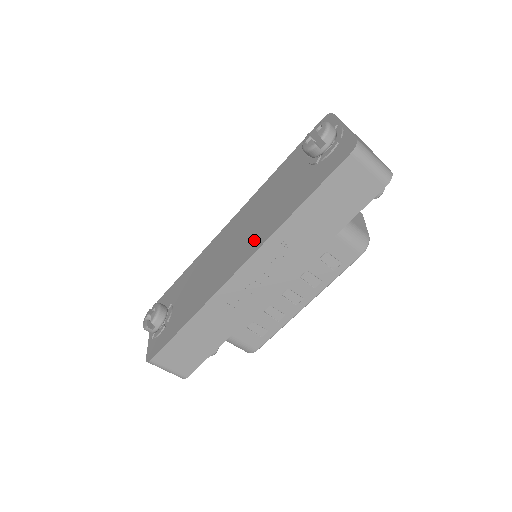
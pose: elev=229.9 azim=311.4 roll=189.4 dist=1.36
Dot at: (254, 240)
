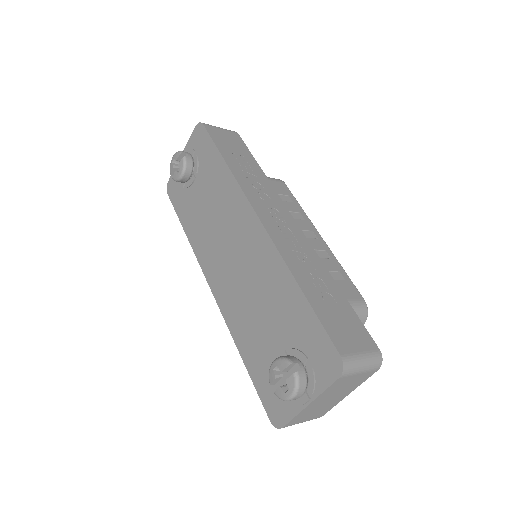
Dot at: (227, 297)
